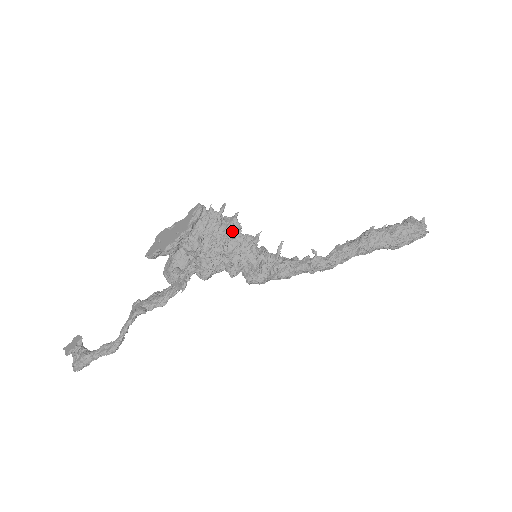
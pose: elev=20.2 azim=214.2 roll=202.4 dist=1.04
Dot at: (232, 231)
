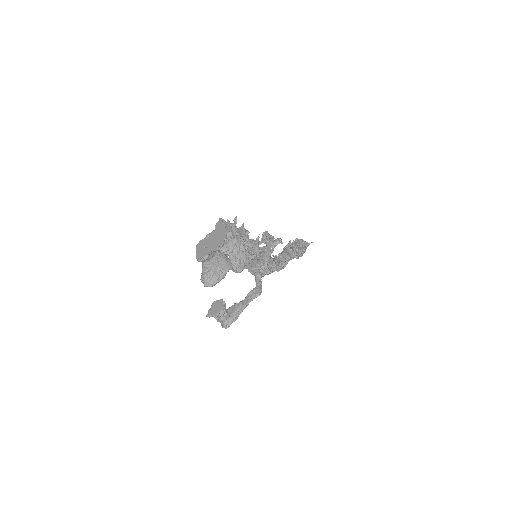
Dot at: (246, 235)
